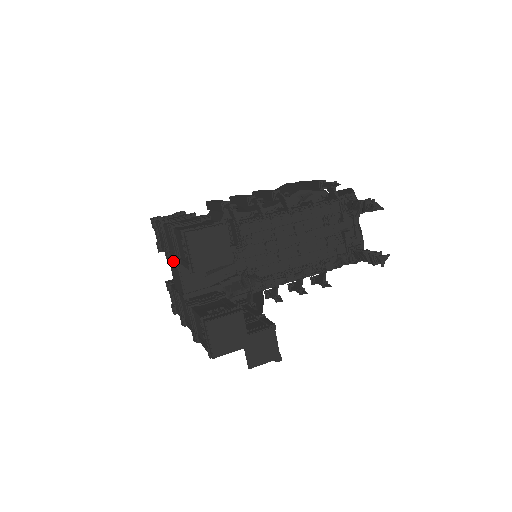
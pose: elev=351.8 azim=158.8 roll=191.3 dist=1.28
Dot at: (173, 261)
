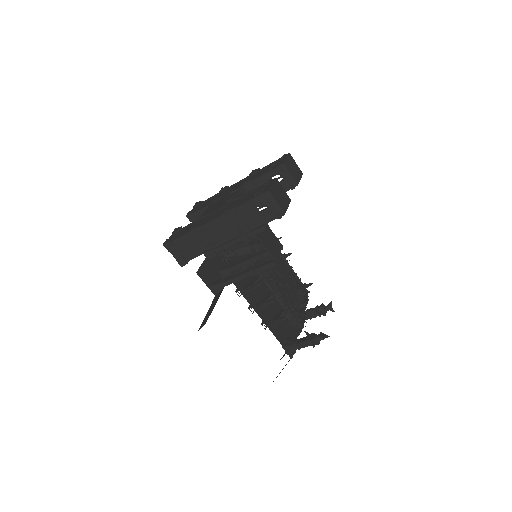
Dot at: occluded
